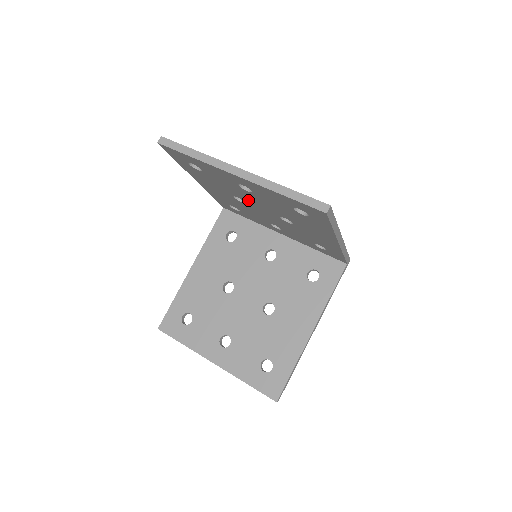
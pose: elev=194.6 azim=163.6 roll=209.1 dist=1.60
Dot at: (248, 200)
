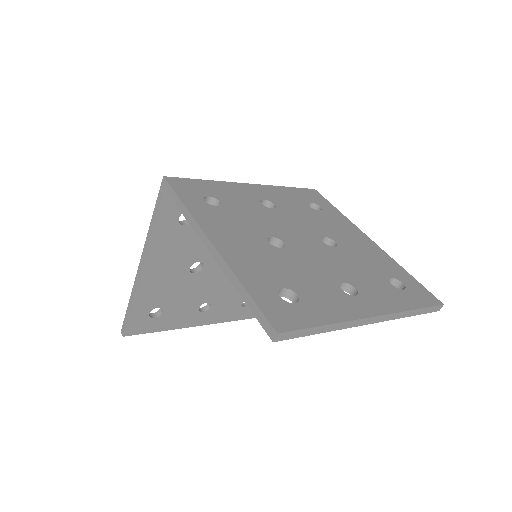
Dot at: occluded
